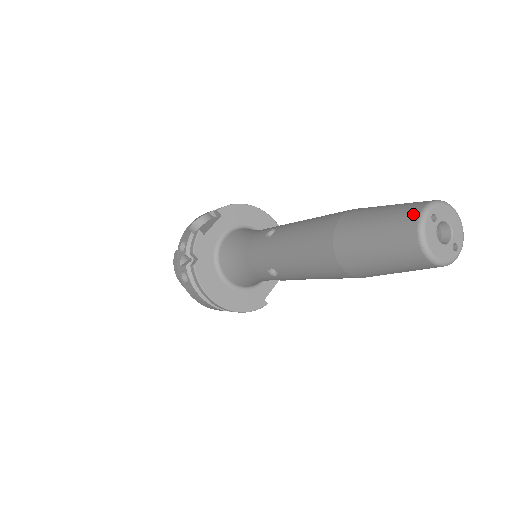
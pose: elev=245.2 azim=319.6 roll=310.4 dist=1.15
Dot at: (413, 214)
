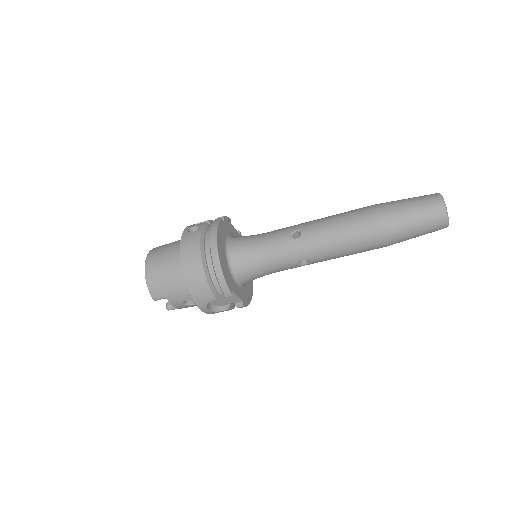
Dot at: occluded
